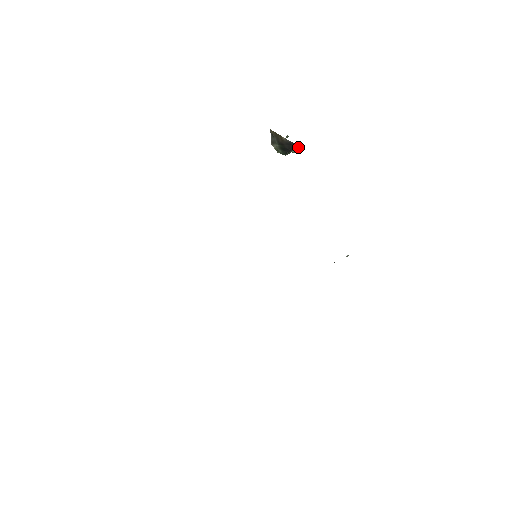
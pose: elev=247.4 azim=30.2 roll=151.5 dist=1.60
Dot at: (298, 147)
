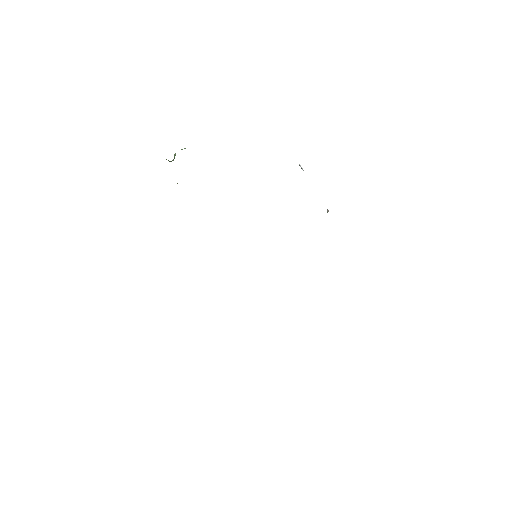
Dot at: occluded
